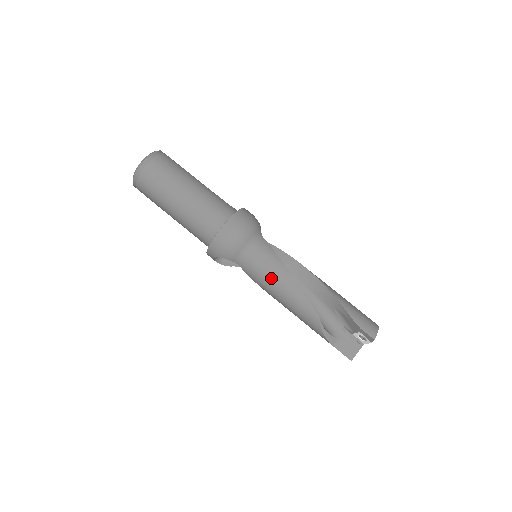
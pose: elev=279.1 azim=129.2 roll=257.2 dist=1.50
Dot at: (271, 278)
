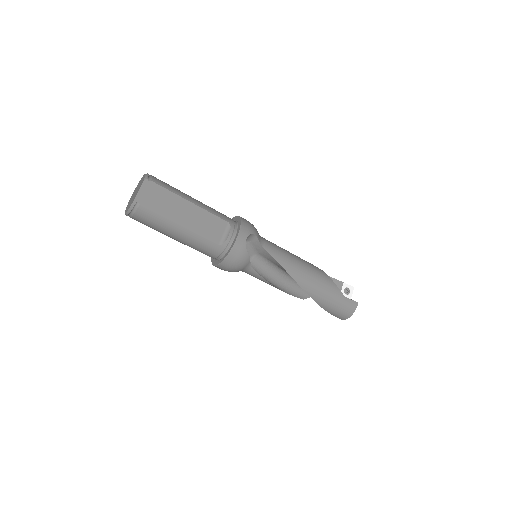
Dot at: occluded
